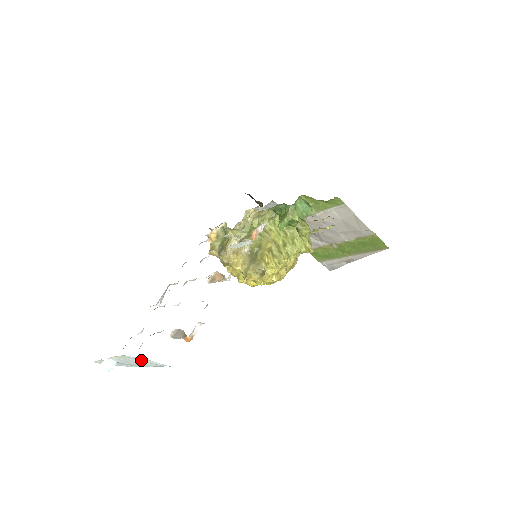
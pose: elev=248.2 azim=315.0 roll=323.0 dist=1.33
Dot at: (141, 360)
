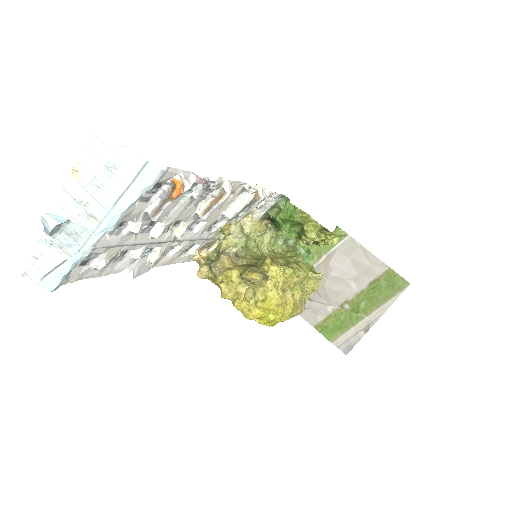
Dot at: (111, 162)
